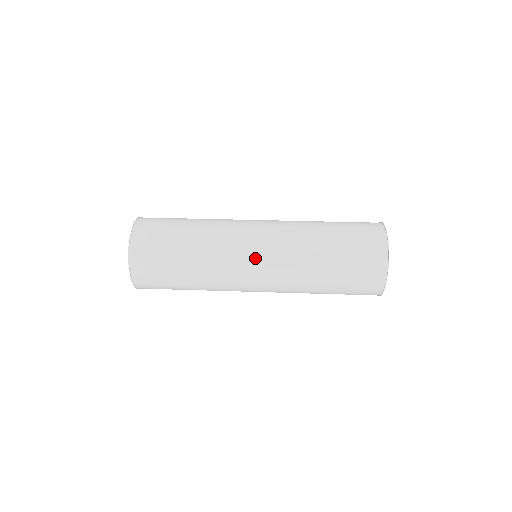
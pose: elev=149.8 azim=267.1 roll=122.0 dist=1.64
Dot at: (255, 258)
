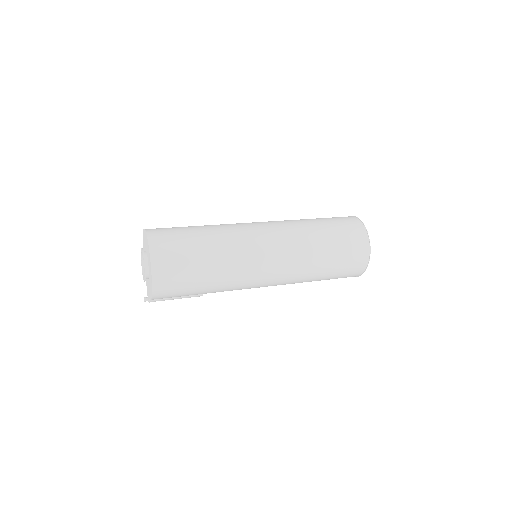
Dot at: (261, 226)
